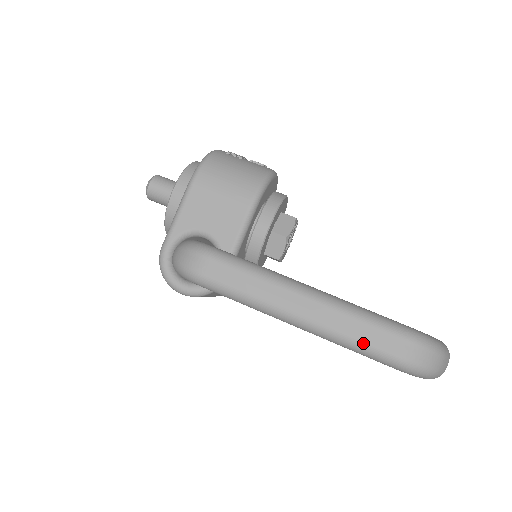
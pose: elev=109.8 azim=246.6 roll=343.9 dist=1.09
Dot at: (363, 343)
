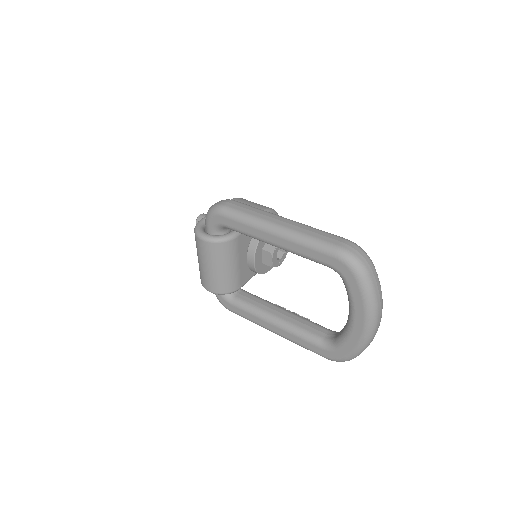
Dot at: (317, 238)
